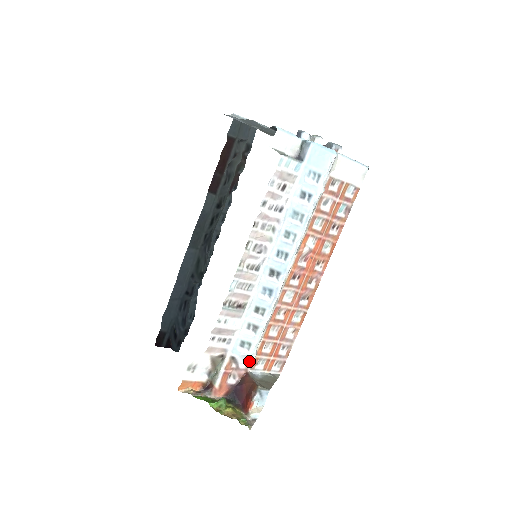
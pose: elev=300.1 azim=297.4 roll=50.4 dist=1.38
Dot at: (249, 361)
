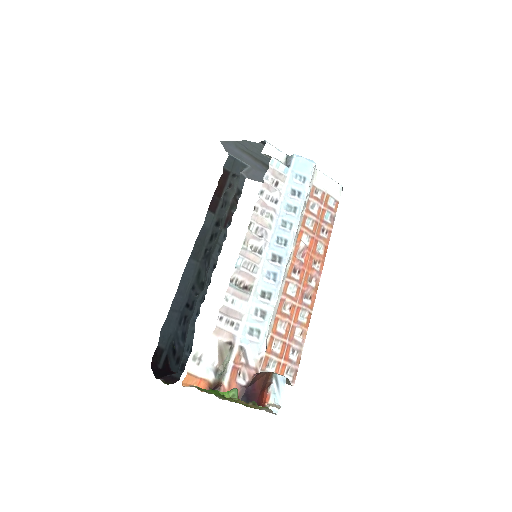
Dot at: (259, 358)
